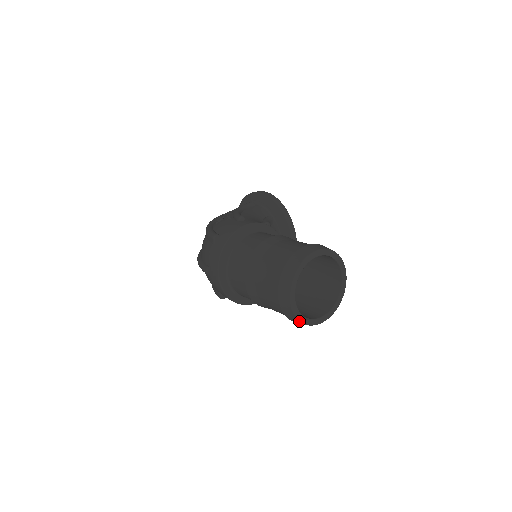
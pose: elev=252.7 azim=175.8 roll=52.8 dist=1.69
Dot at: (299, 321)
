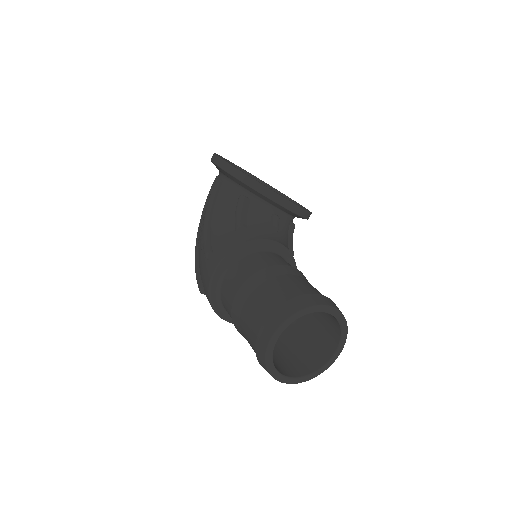
Dot at: occluded
